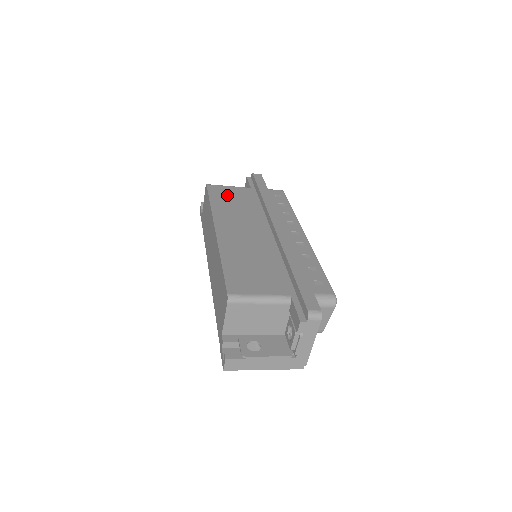
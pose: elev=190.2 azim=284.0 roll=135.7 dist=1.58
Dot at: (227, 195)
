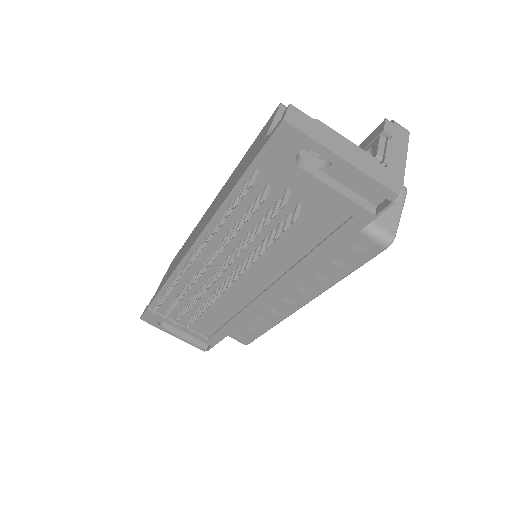
Dot at: occluded
